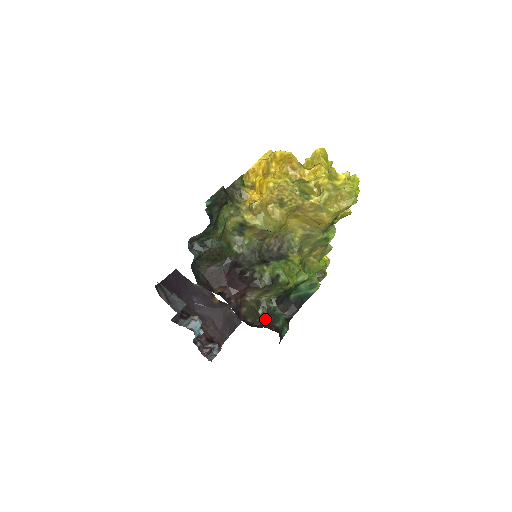
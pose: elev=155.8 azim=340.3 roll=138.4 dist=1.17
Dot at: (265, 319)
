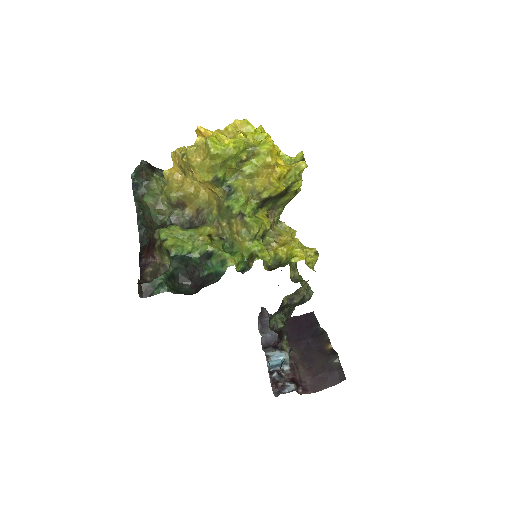
Dot at: occluded
